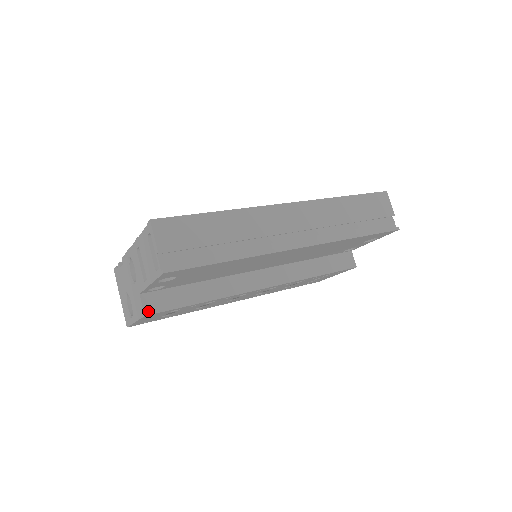
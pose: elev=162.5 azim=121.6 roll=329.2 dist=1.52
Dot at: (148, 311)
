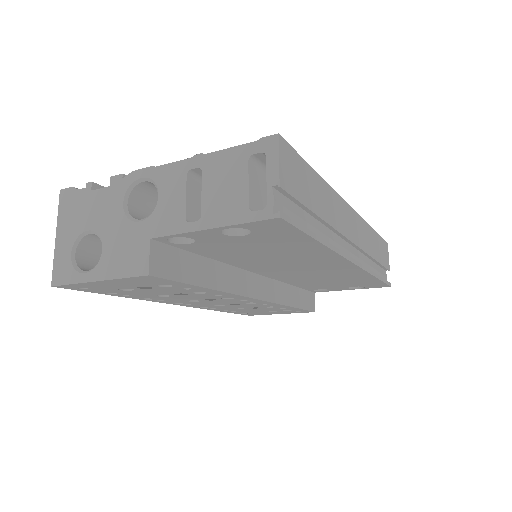
Dot at: (154, 270)
